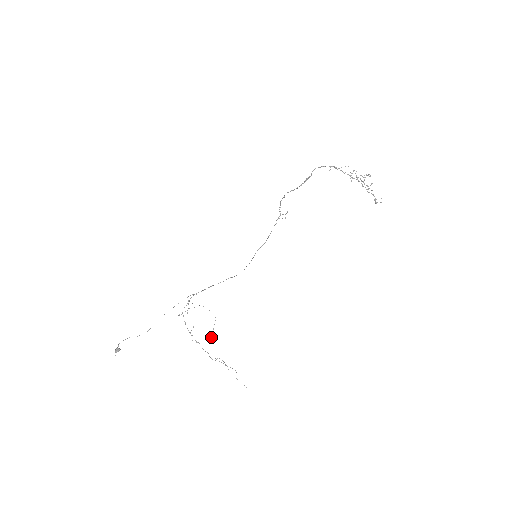
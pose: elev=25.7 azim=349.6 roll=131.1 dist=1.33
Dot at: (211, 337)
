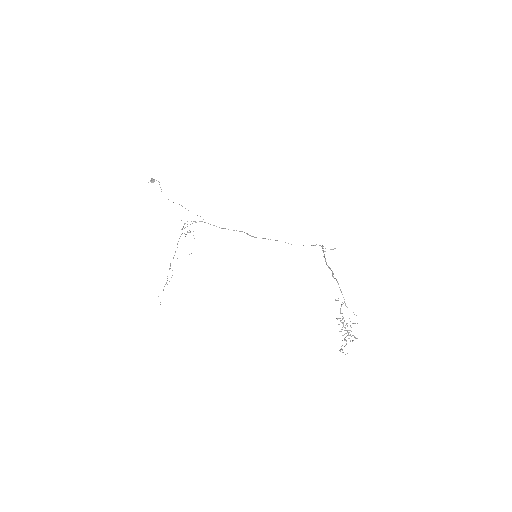
Dot at: occluded
